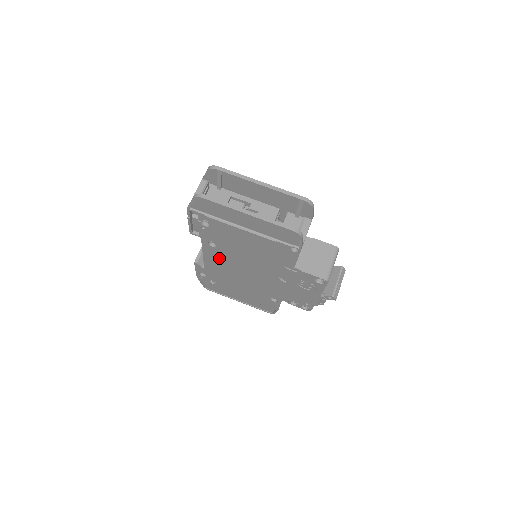
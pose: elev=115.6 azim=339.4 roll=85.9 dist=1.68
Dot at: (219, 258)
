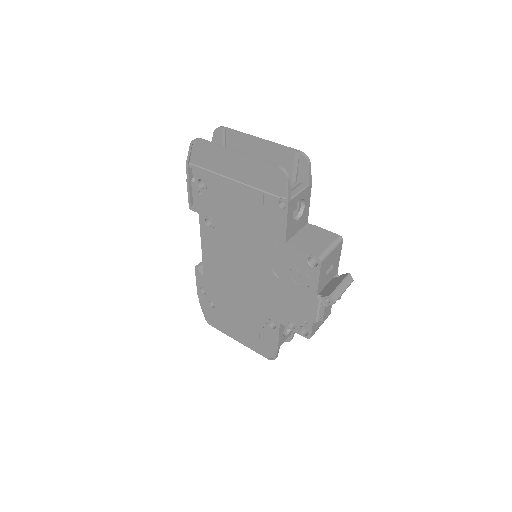
Dot at: (216, 249)
